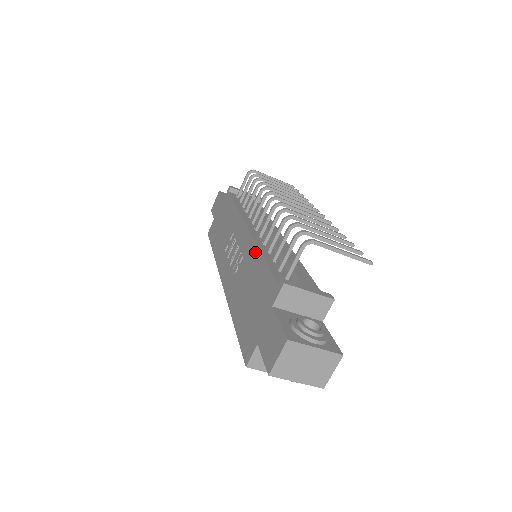
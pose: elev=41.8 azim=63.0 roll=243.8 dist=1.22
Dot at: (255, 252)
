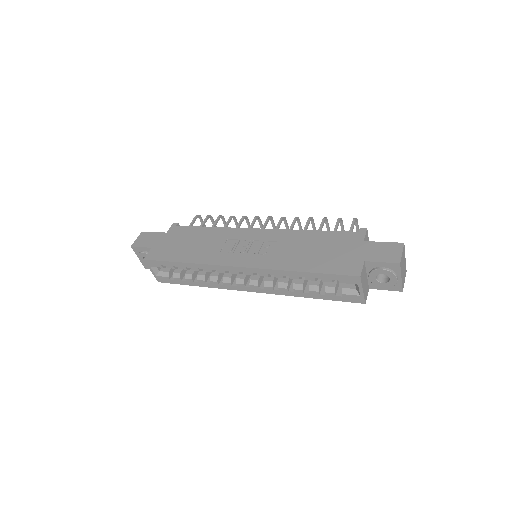
Dot at: (297, 232)
